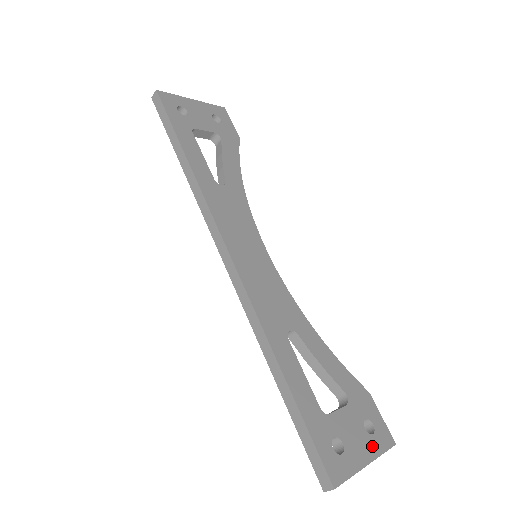
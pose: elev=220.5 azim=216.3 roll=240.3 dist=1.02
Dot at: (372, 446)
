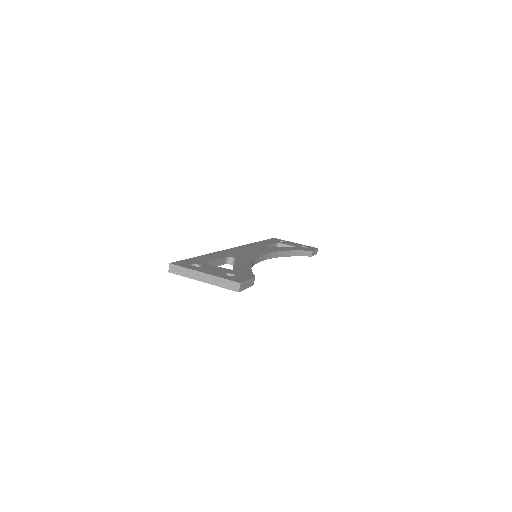
Dot at: (219, 275)
